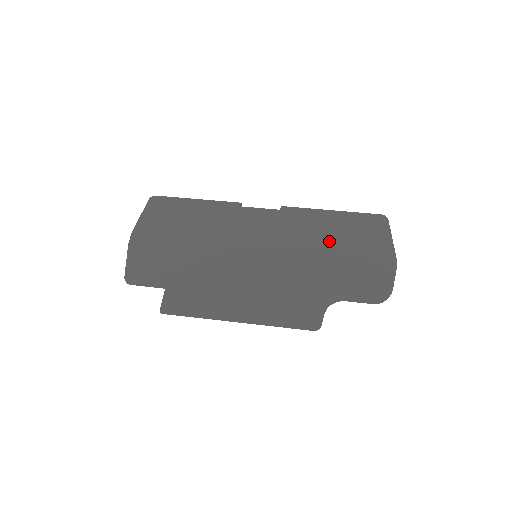
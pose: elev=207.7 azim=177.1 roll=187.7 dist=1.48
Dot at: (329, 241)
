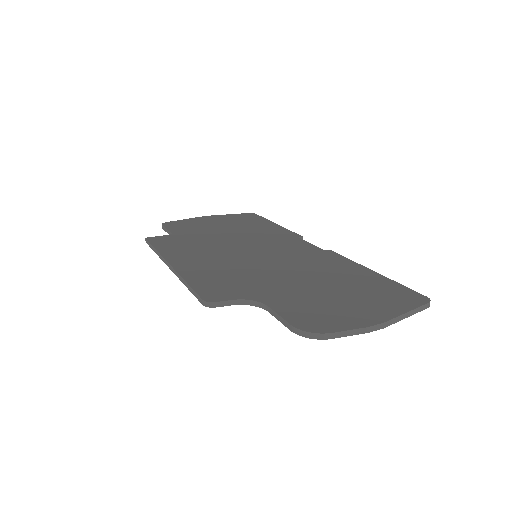
Dot at: (332, 279)
